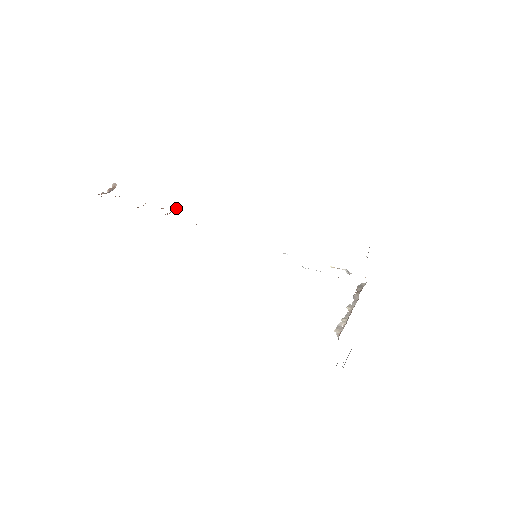
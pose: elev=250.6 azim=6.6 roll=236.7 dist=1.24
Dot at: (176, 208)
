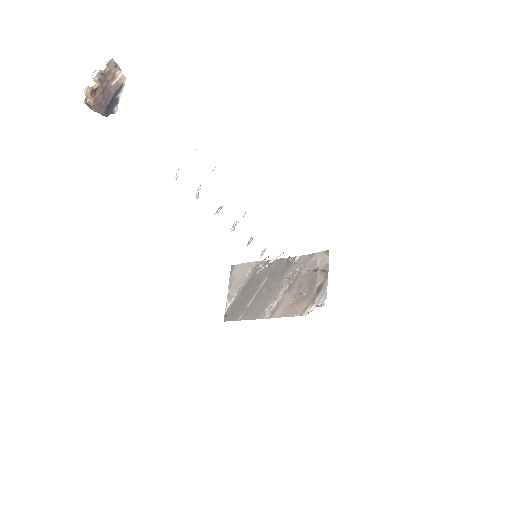
Dot at: occluded
